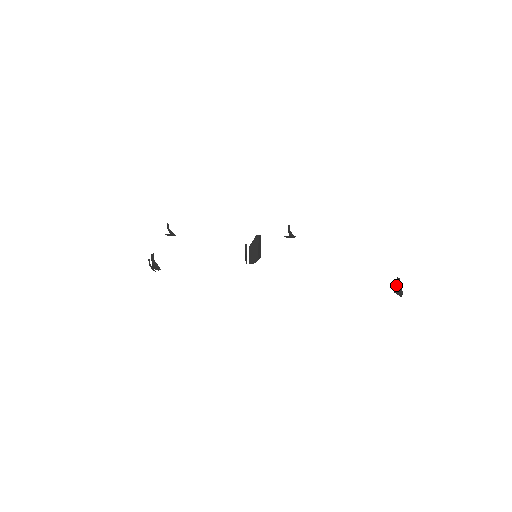
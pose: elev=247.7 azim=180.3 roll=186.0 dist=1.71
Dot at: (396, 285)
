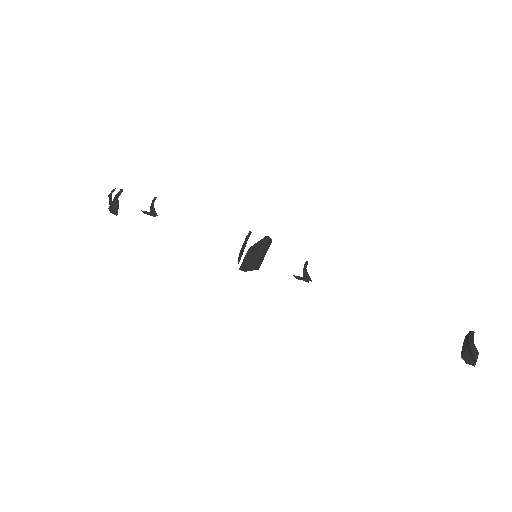
Dot at: (469, 335)
